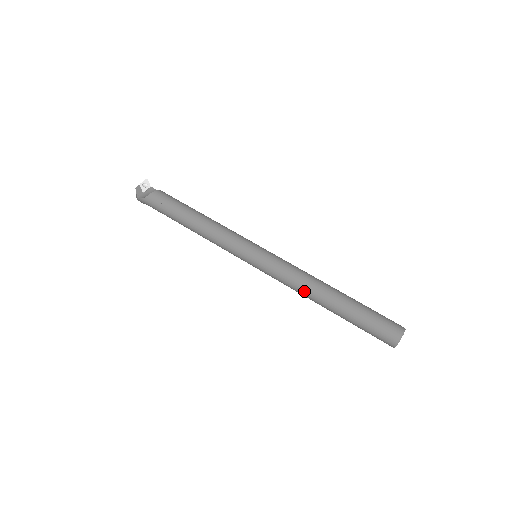
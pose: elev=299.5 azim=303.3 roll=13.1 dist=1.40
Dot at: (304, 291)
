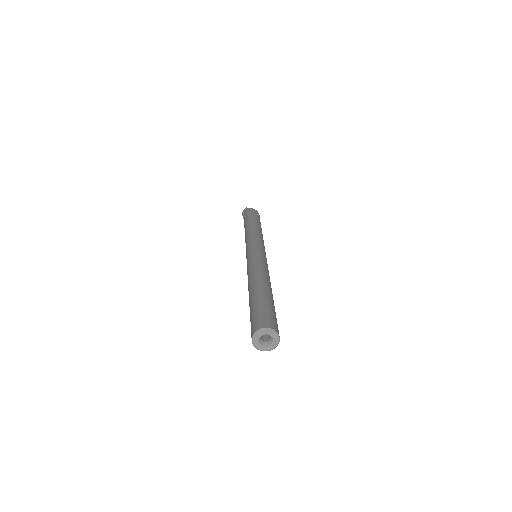
Dot at: (255, 272)
